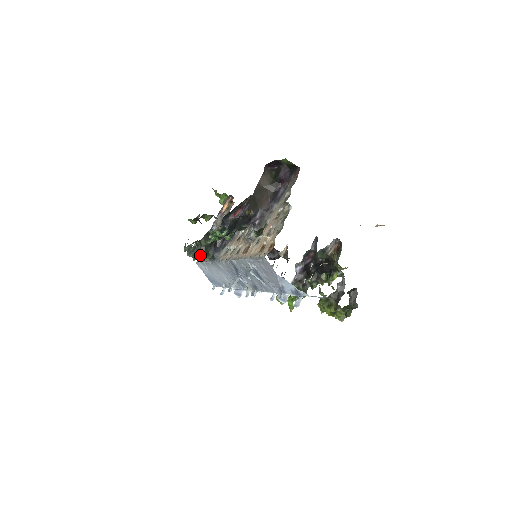
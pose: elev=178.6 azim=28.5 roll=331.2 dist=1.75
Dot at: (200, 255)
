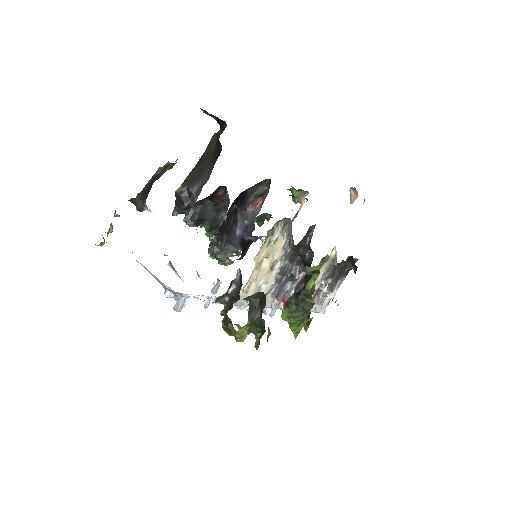
Dot at: occluded
